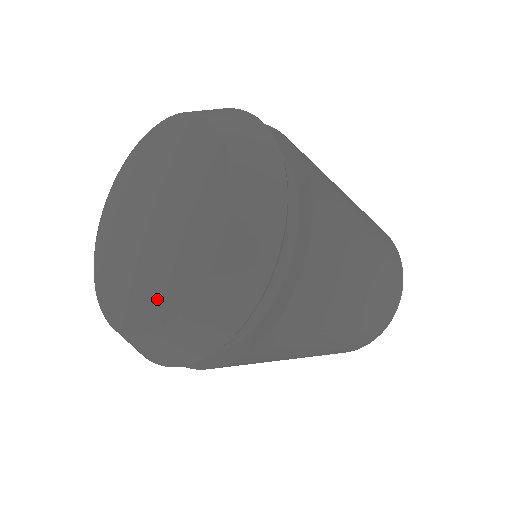
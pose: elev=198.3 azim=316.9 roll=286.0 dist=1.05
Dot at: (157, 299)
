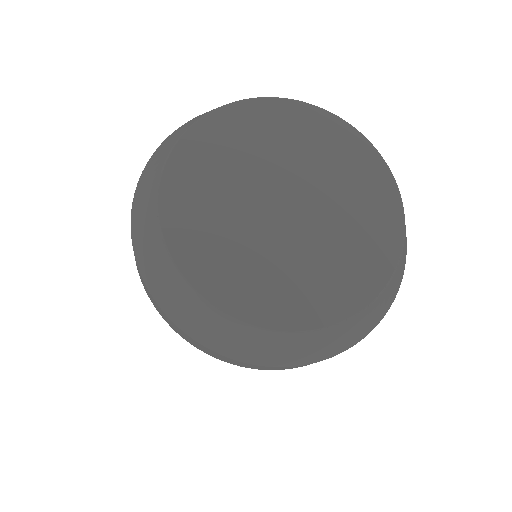
Dot at: (250, 287)
